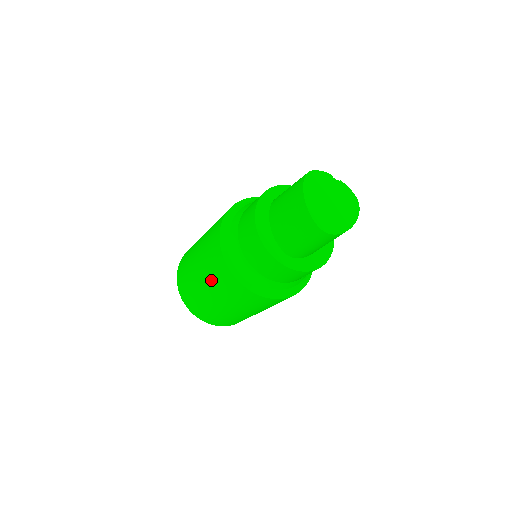
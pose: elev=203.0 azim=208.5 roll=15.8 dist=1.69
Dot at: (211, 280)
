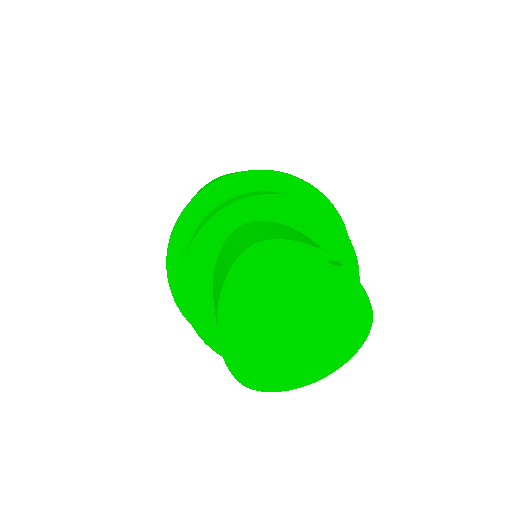
Dot at: occluded
